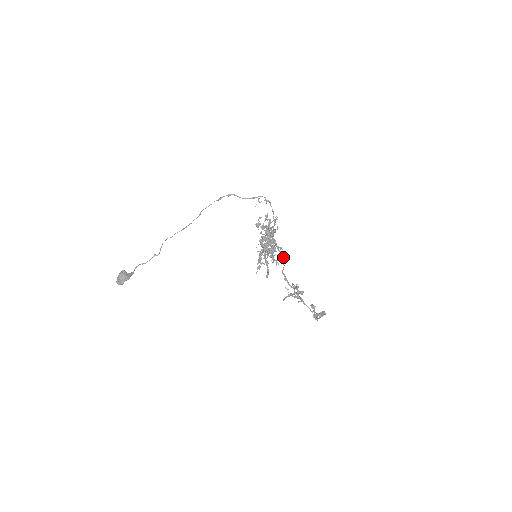
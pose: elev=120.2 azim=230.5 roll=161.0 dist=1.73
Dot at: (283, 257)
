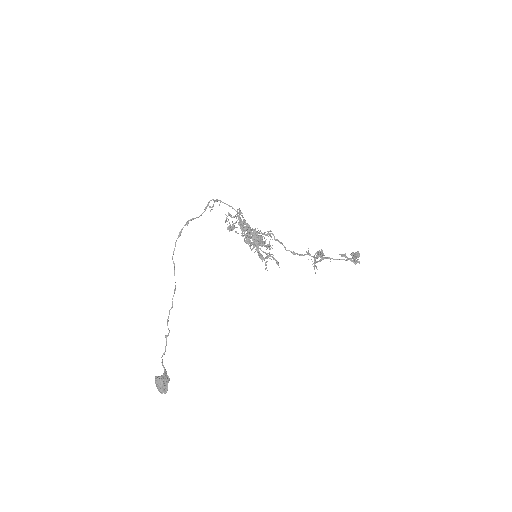
Dot at: (274, 237)
